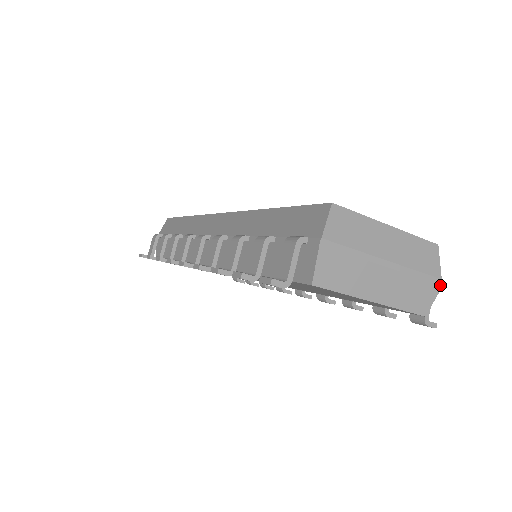
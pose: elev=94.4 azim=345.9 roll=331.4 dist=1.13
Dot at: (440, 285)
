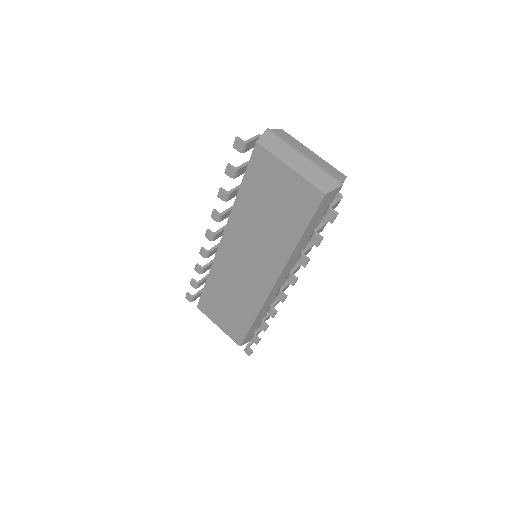
Dot at: (340, 184)
